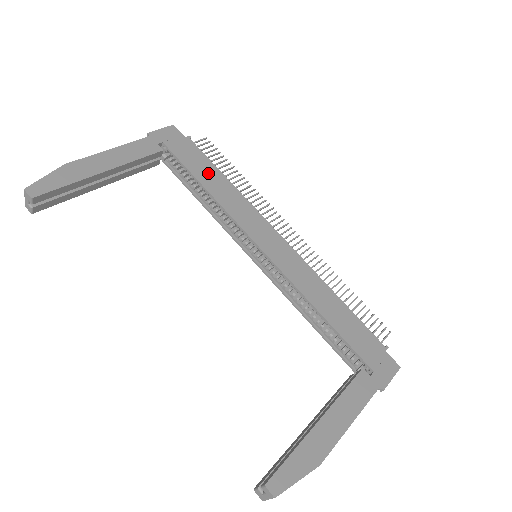
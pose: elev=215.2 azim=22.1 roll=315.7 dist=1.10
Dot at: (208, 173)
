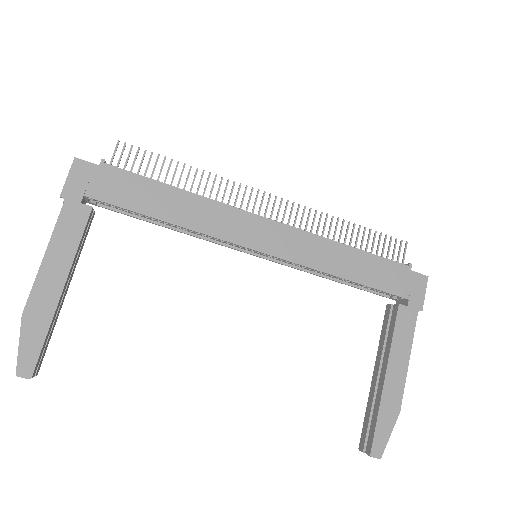
Dot at: (155, 198)
